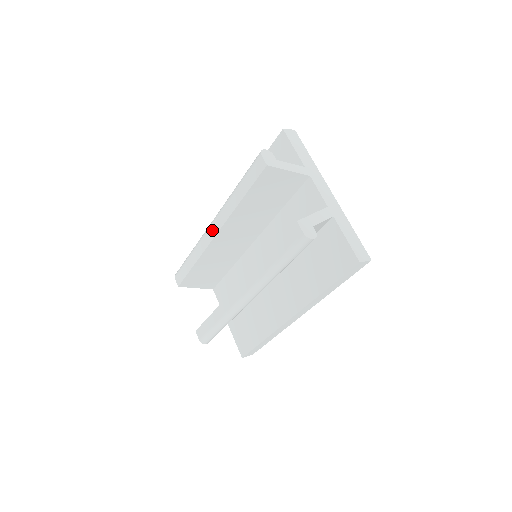
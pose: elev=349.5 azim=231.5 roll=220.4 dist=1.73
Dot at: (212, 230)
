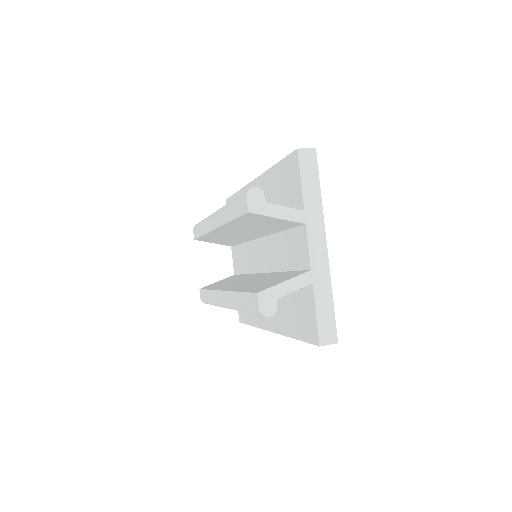
Dot at: (213, 221)
